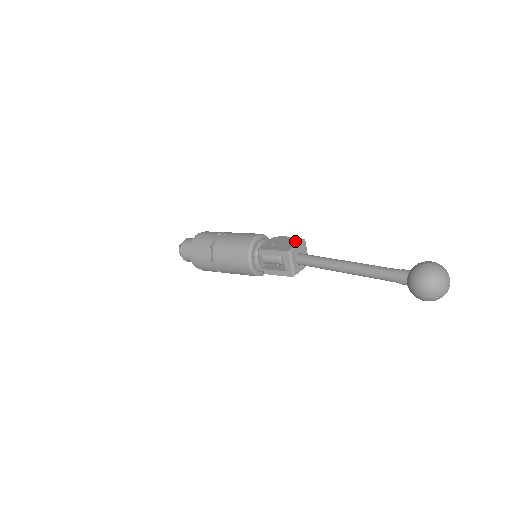
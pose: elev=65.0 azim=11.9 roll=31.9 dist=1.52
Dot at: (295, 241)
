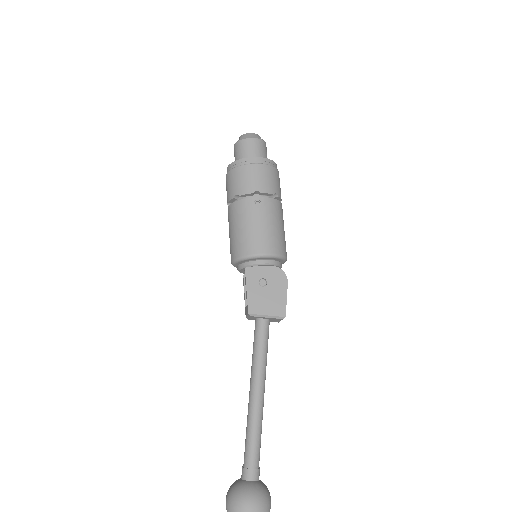
Dot at: (276, 307)
